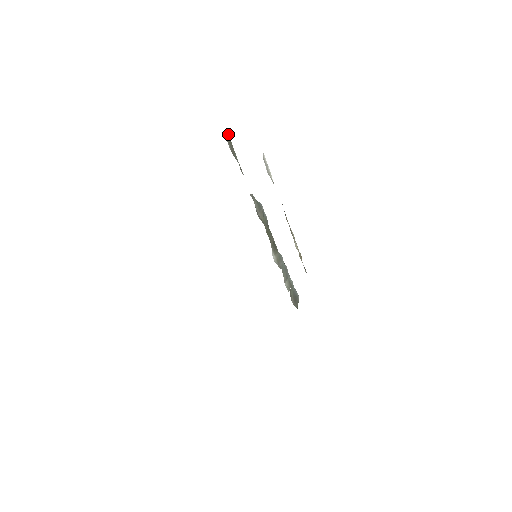
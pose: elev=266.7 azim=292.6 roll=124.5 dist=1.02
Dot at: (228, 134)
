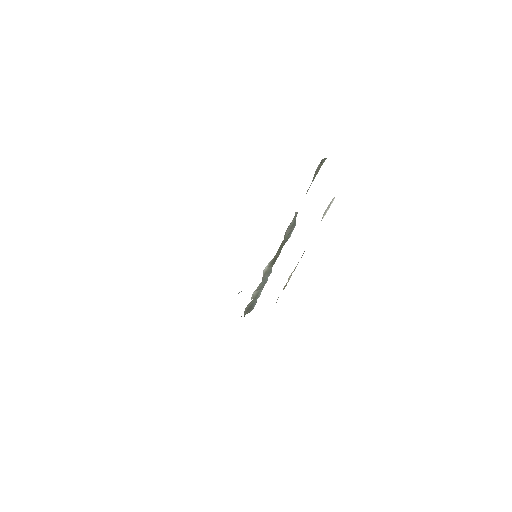
Dot at: (325, 158)
